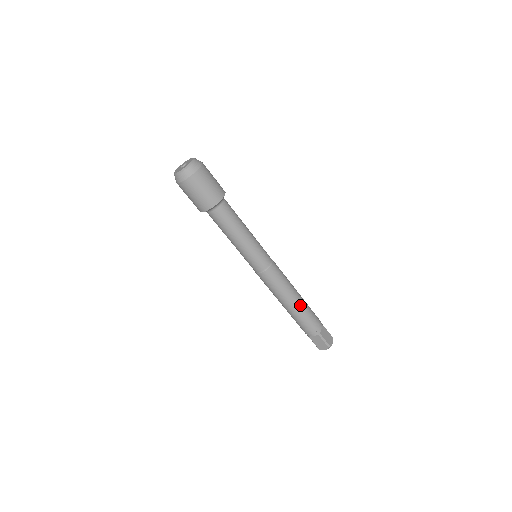
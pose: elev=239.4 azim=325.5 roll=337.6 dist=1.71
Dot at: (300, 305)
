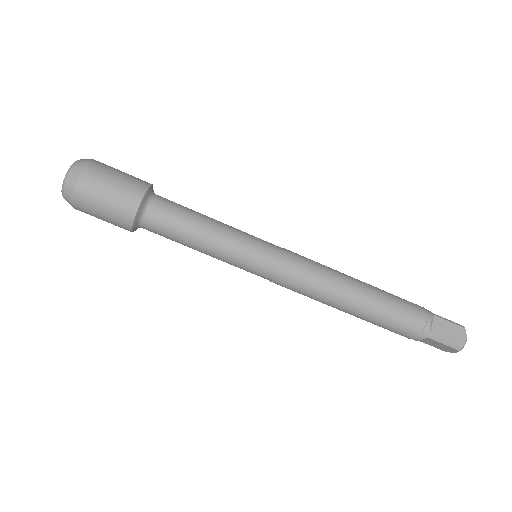
Dot at: (369, 285)
